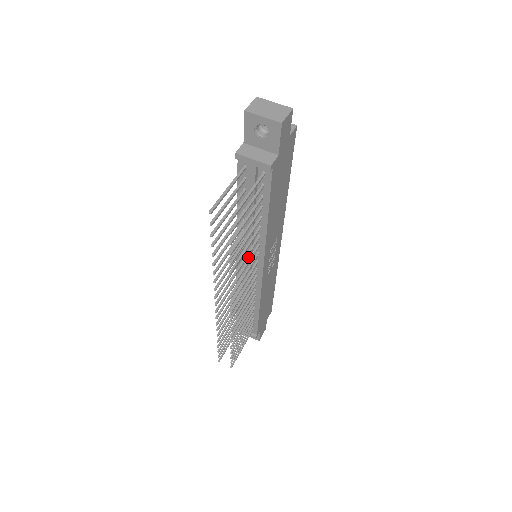
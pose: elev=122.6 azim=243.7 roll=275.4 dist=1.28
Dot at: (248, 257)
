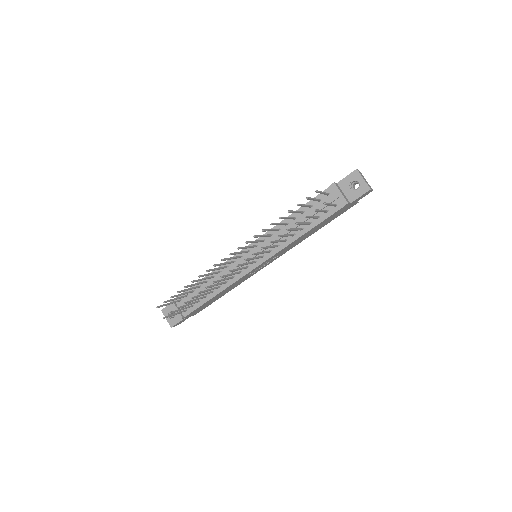
Dot at: occluded
